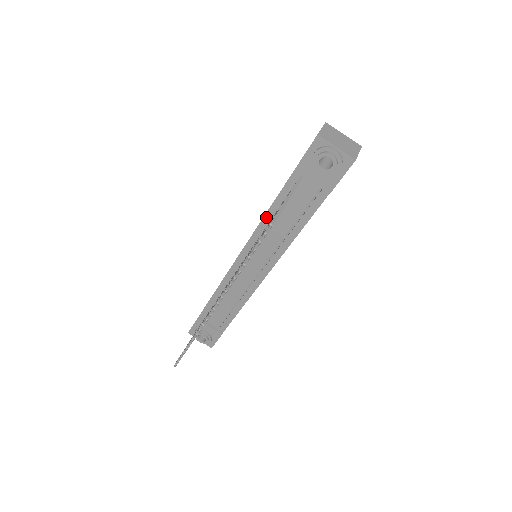
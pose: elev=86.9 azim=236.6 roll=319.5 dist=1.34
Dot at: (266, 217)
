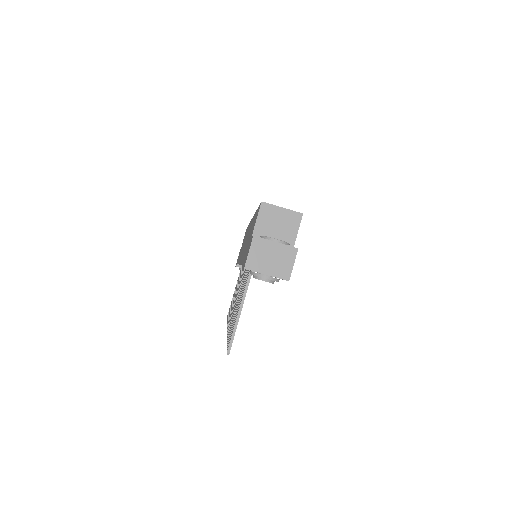
Dot at: occluded
